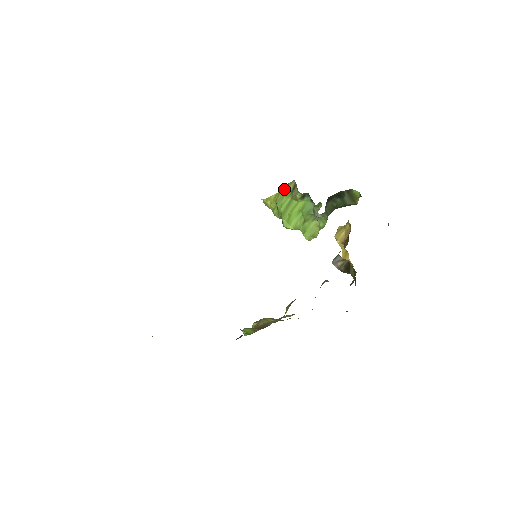
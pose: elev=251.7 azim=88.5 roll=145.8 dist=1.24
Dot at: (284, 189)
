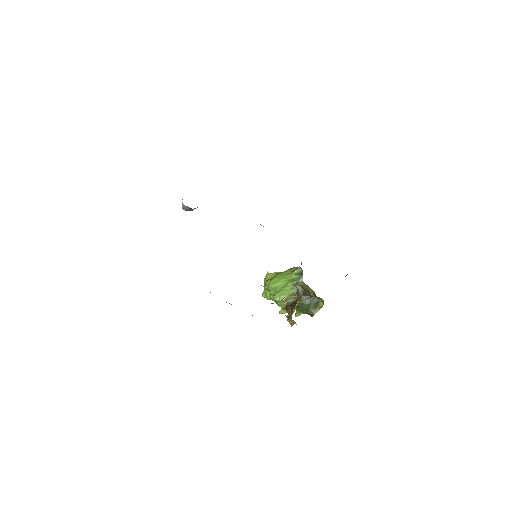
Dot at: (289, 269)
